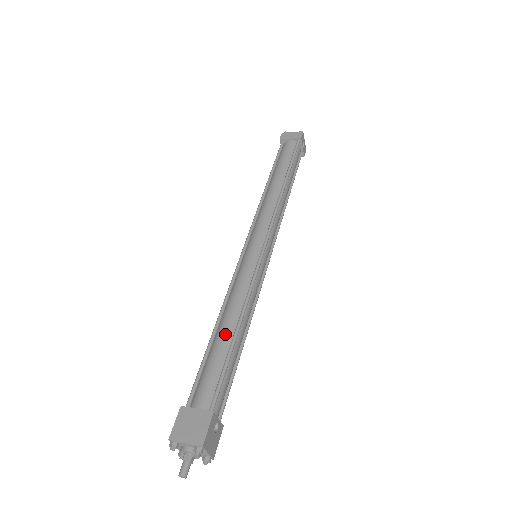
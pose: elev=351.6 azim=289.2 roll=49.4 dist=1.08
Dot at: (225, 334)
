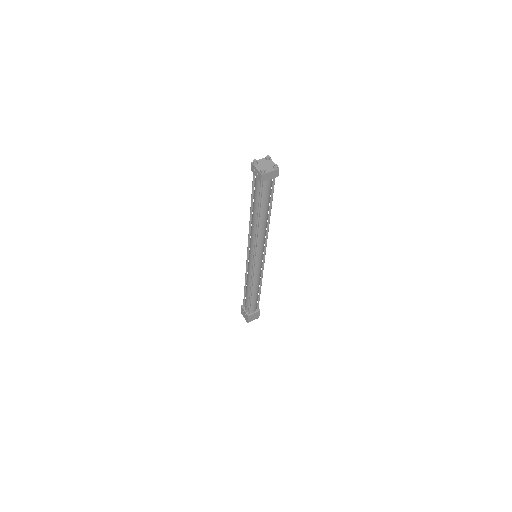
Dot at: (256, 294)
